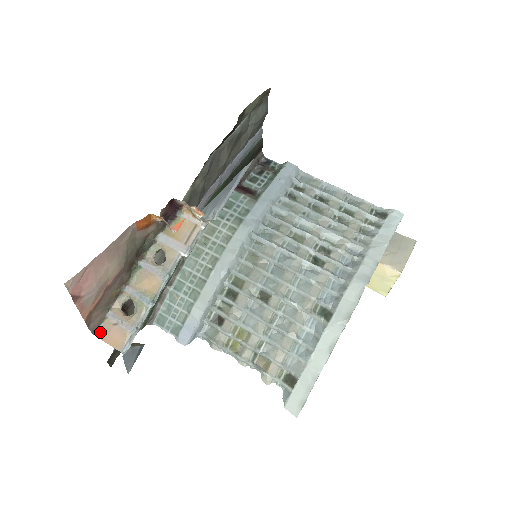
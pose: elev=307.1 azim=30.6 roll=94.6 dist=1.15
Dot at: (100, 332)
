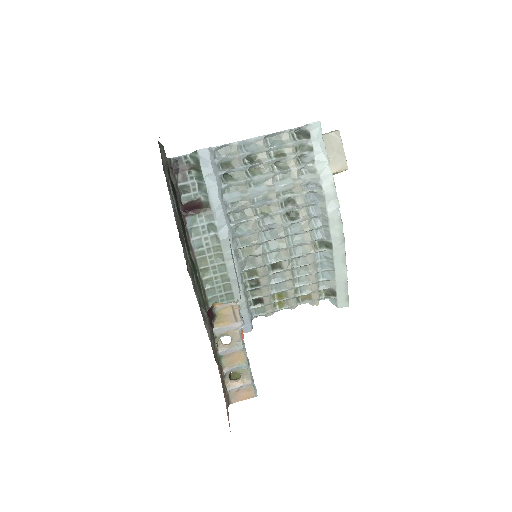
Dot at: (232, 400)
